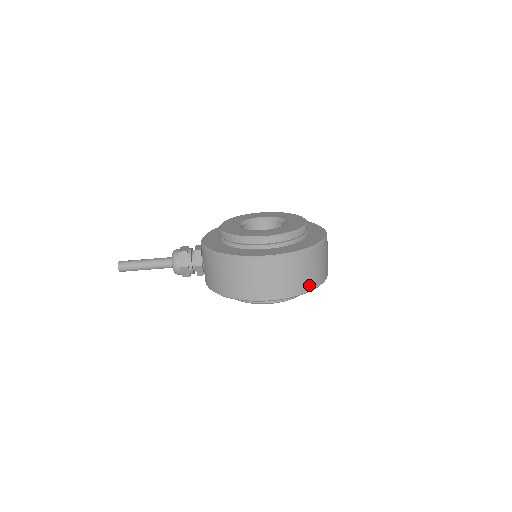
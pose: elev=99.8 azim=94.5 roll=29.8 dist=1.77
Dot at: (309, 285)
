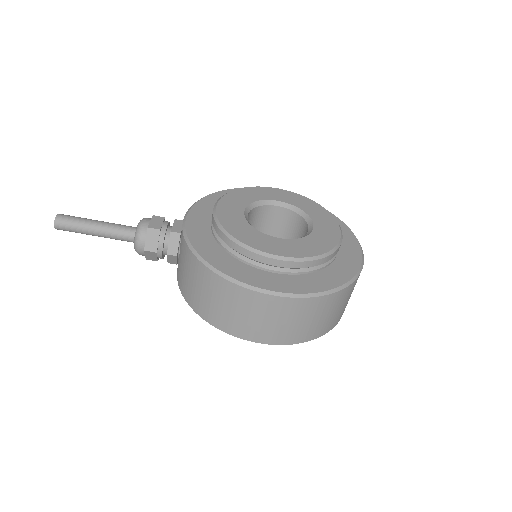
Dot at: (319, 331)
